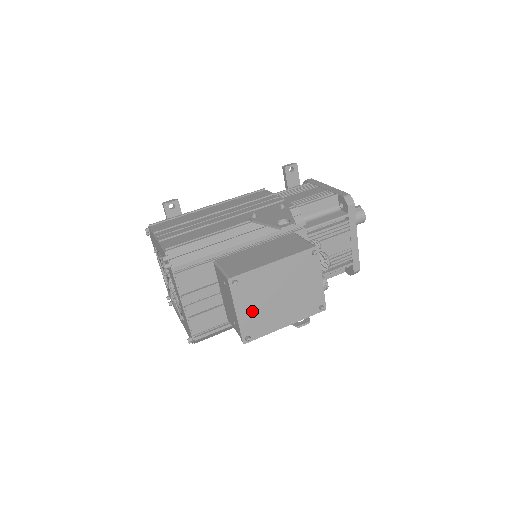
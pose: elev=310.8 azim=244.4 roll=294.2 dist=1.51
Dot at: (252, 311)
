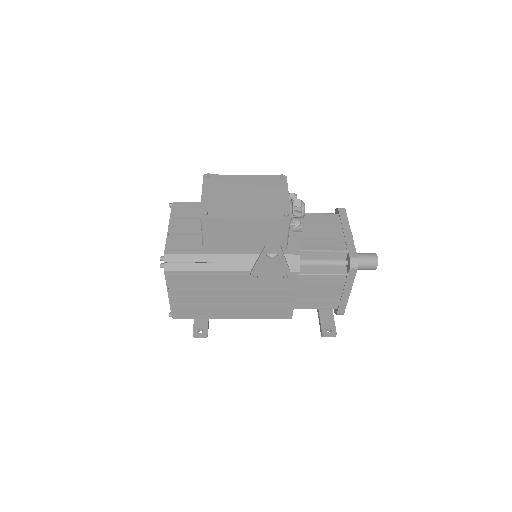
Dot at: (216, 198)
